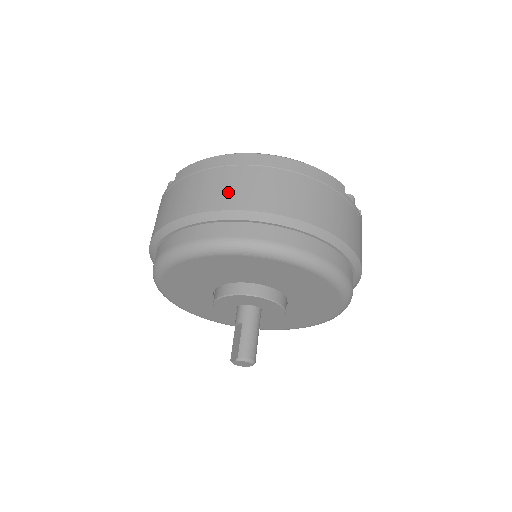
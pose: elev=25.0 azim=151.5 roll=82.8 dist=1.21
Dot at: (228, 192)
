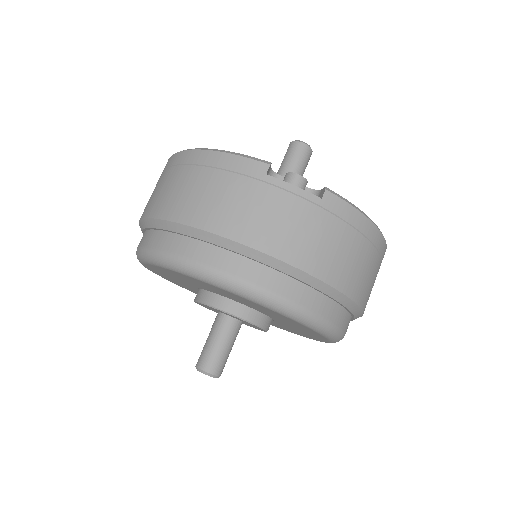
Dot at: (150, 200)
